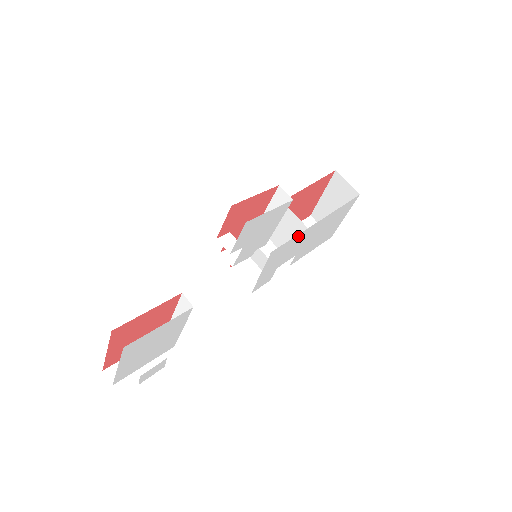
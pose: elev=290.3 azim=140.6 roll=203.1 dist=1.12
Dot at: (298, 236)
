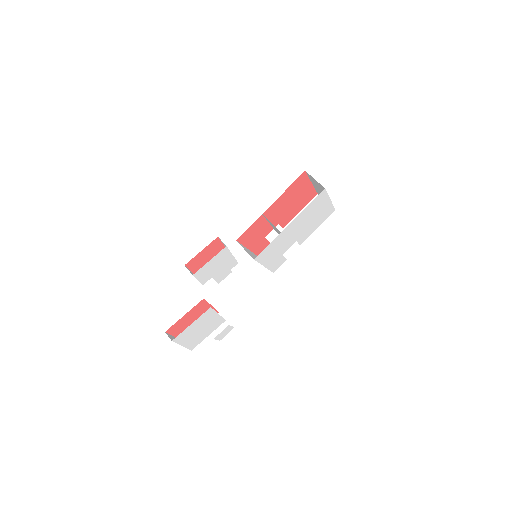
Dot at: (276, 239)
